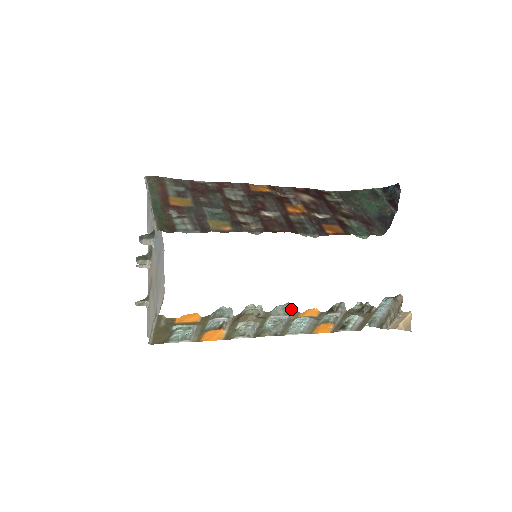
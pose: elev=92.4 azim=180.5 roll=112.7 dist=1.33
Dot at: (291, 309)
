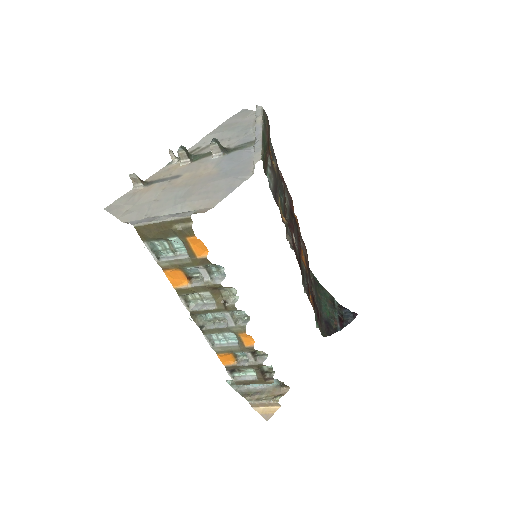
Dot at: (245, 323)
